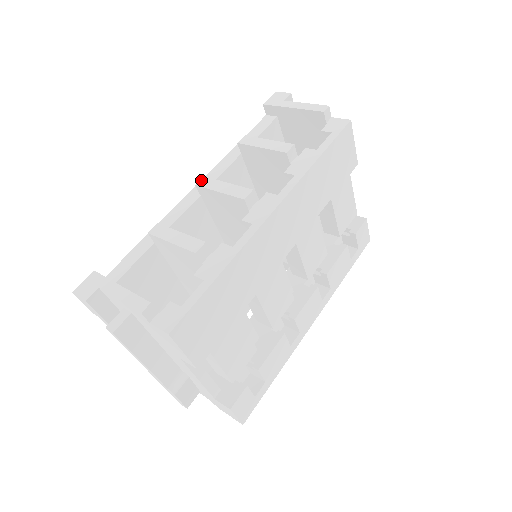
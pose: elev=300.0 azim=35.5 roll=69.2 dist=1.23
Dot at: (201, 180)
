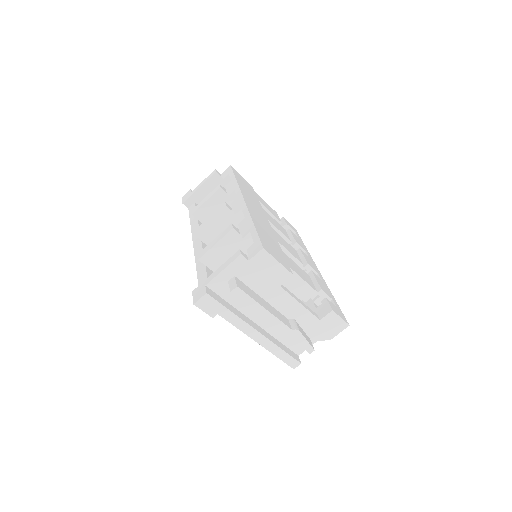
Dot at: (195, 232)
